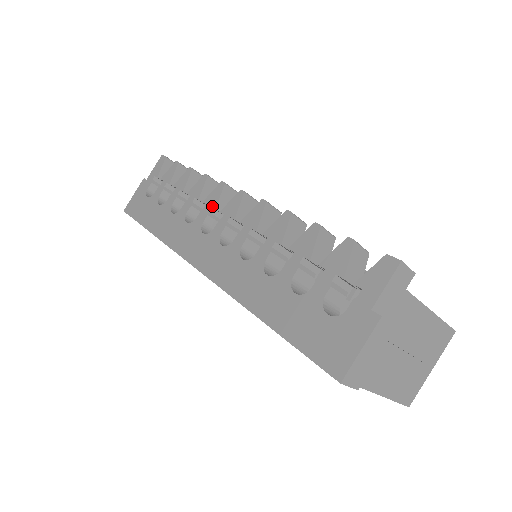
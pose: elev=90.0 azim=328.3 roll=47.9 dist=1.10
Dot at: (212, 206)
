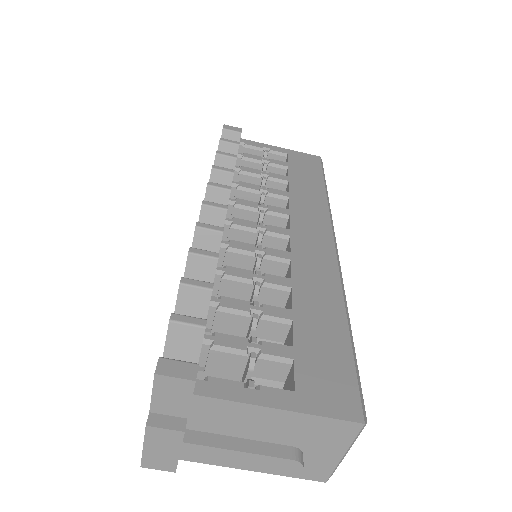
Dot at: occluded
